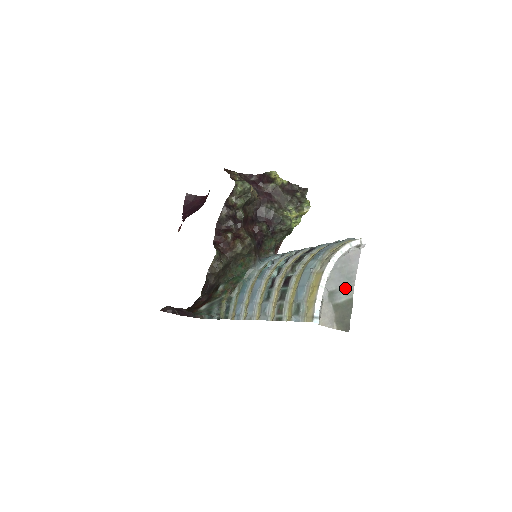
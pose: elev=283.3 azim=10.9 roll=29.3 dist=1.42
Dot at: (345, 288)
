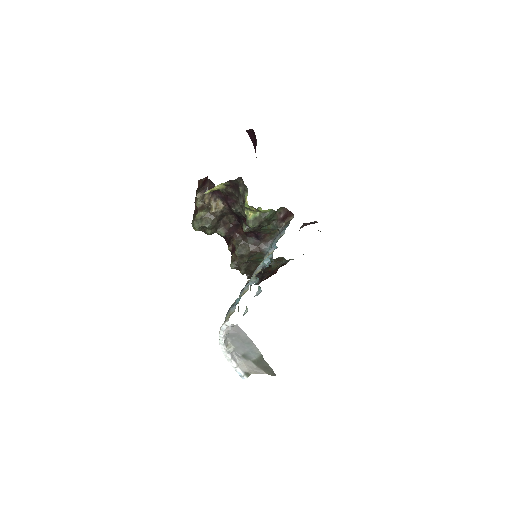
Dot at: (251, 350)
